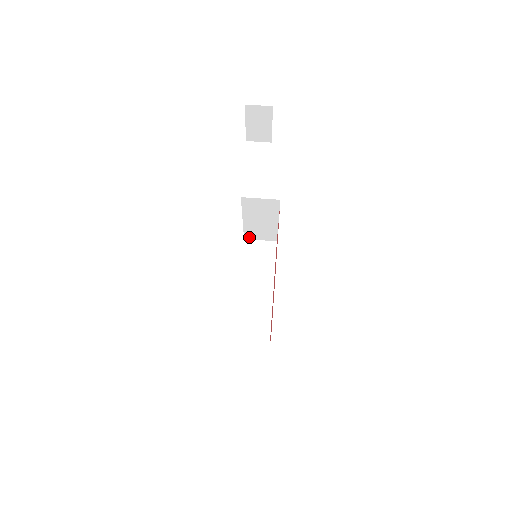
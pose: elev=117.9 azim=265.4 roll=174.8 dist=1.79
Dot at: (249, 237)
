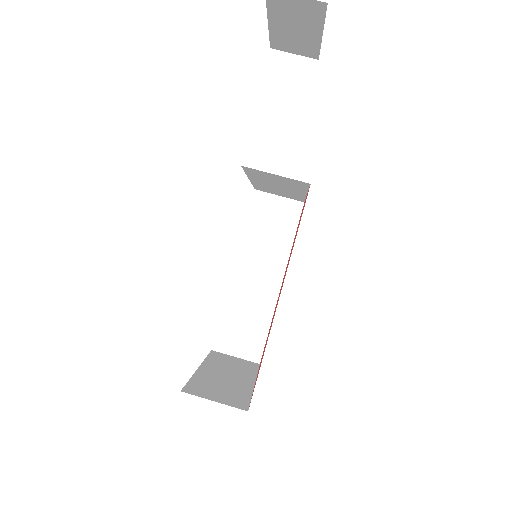
Dot at: (262, 190)
